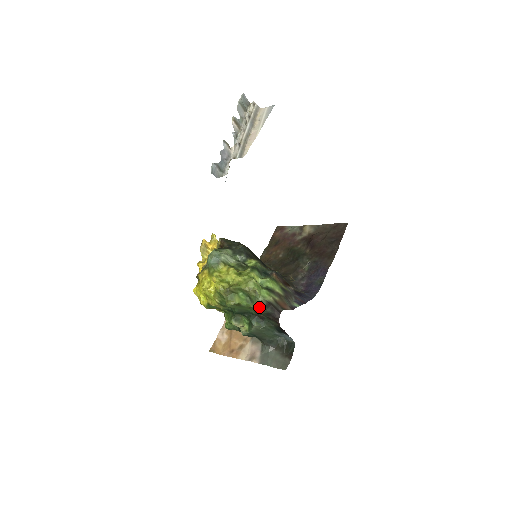
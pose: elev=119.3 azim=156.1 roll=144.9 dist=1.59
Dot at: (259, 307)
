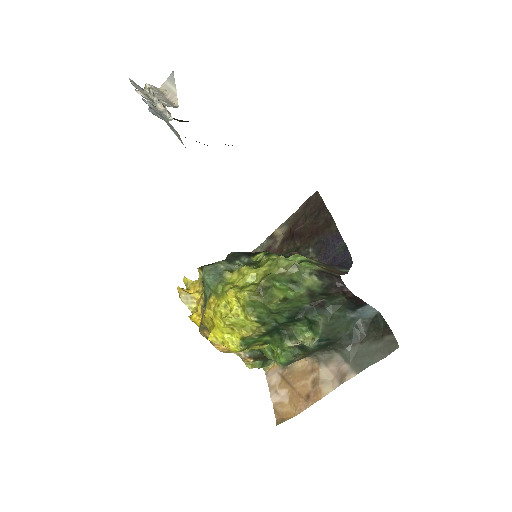
Dot at: (313, 282)
